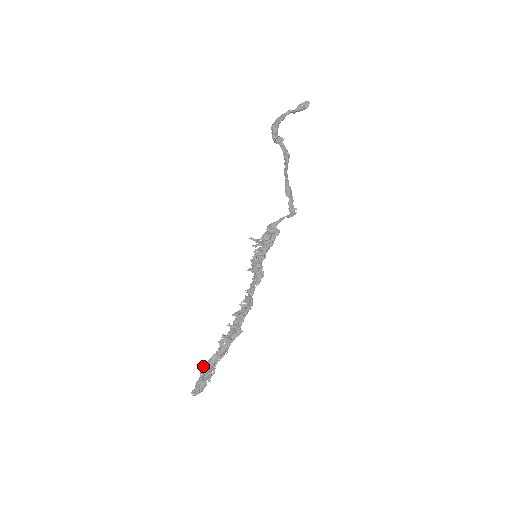
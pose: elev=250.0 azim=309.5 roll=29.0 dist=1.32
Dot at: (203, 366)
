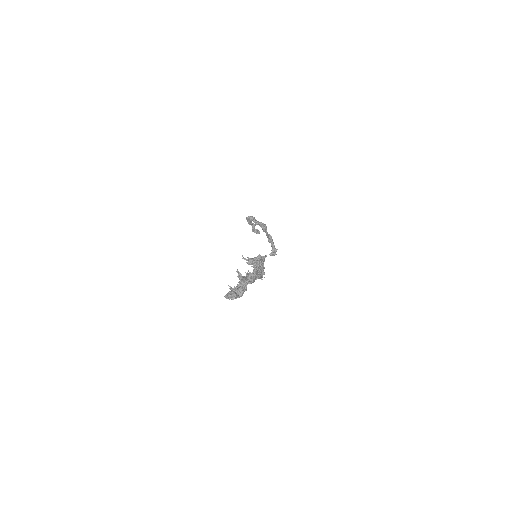
Dot at: occluded
